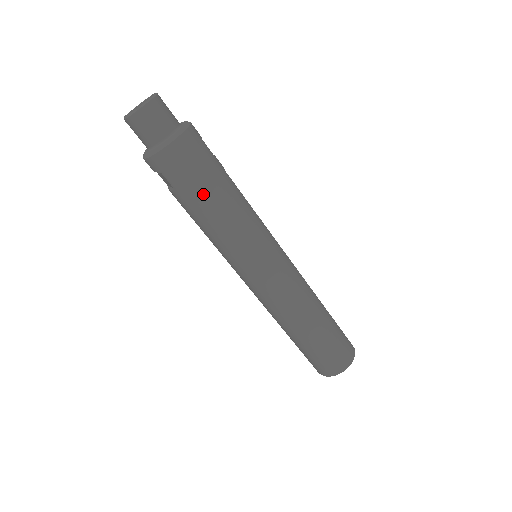
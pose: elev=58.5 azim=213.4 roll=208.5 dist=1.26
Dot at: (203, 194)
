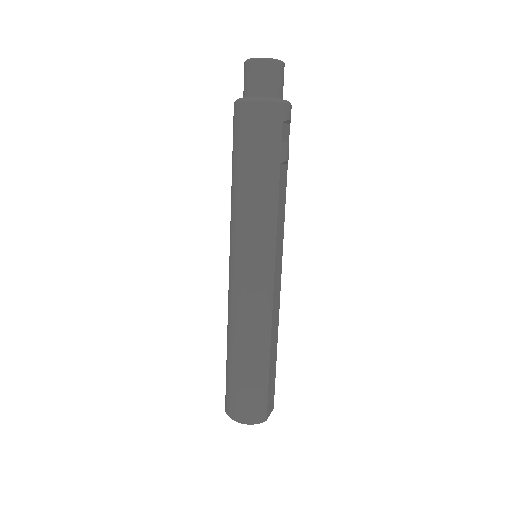
Dot at: (242, 161)
